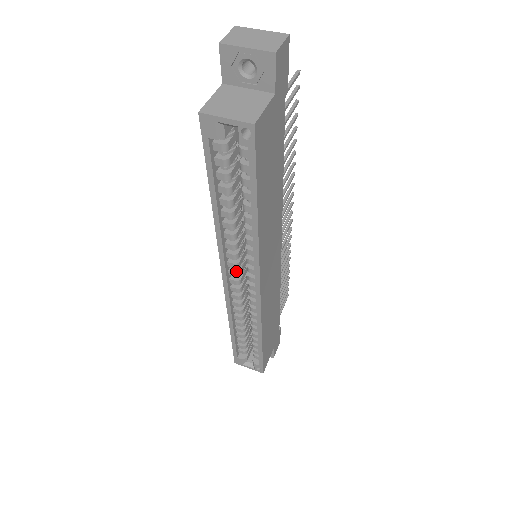
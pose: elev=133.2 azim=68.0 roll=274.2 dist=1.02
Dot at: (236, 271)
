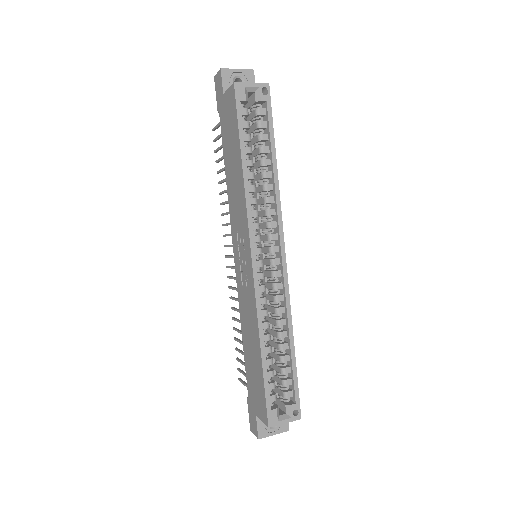
Dot at: (259, 247)
